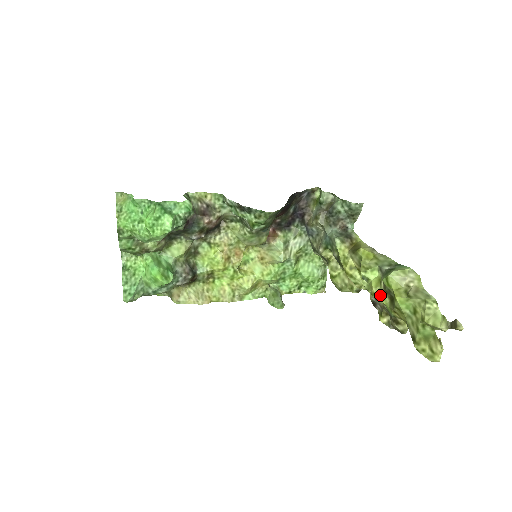
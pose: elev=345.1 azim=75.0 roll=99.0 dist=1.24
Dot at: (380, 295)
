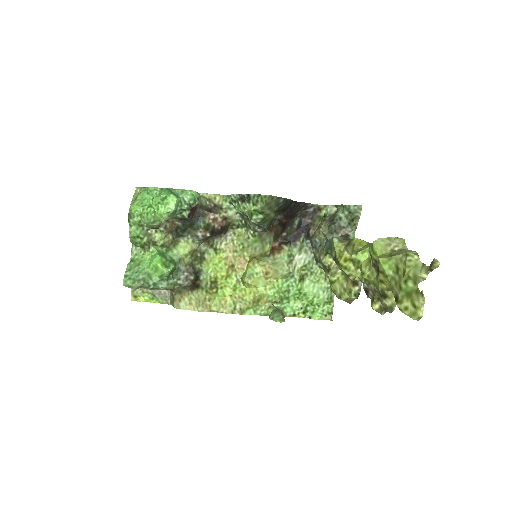
Dot at: (369, 273)
